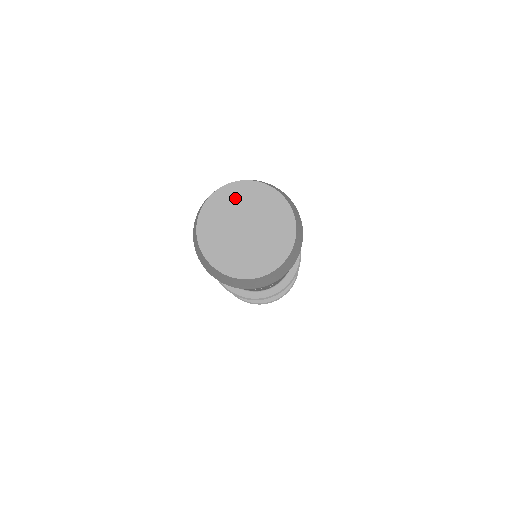
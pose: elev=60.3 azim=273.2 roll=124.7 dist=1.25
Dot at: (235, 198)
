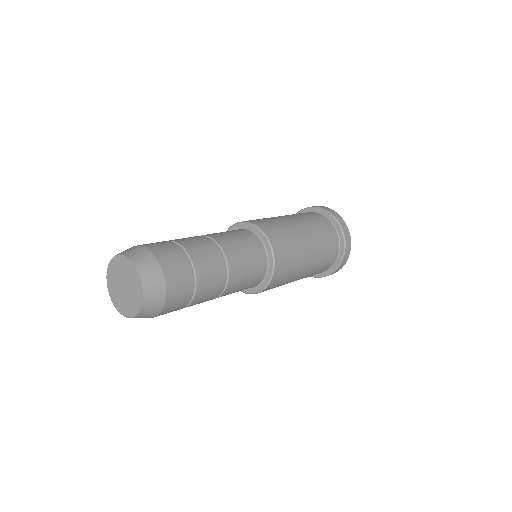
Dot at: (116, 267)
